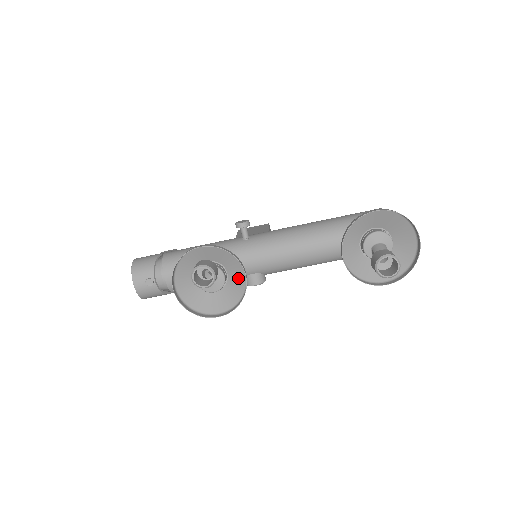
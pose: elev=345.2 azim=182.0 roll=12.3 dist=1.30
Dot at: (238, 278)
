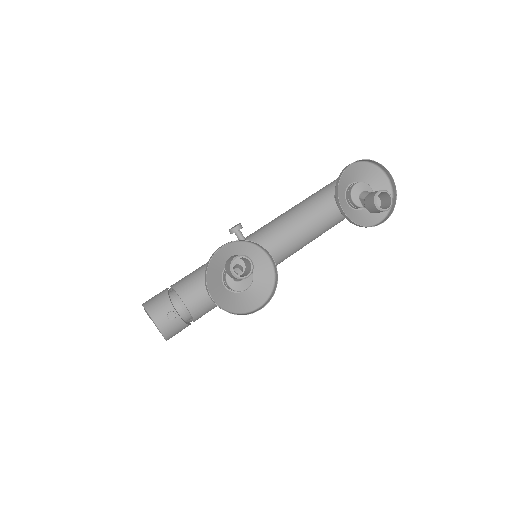
Dot at: (263, 267)
